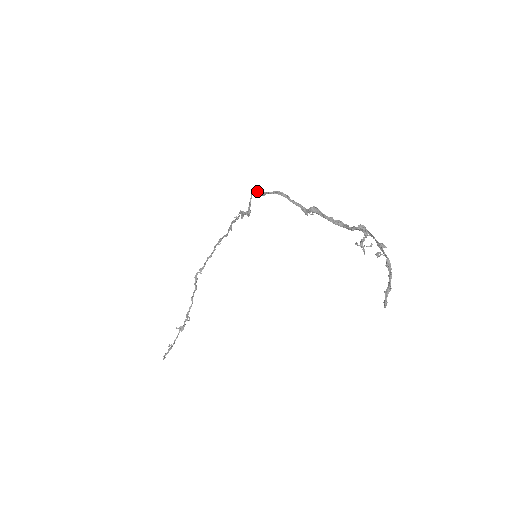
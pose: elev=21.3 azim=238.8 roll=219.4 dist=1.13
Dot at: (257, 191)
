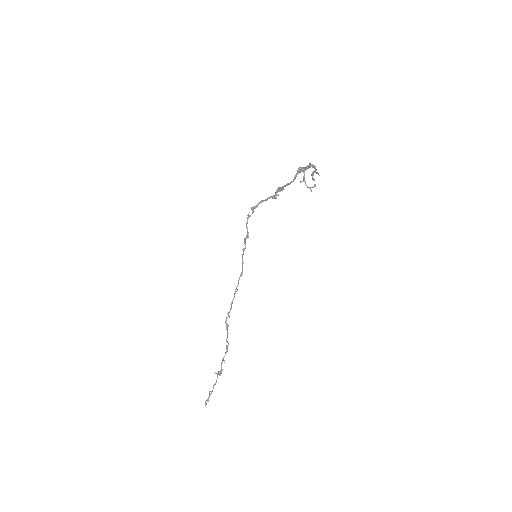
Dot at: occluded
